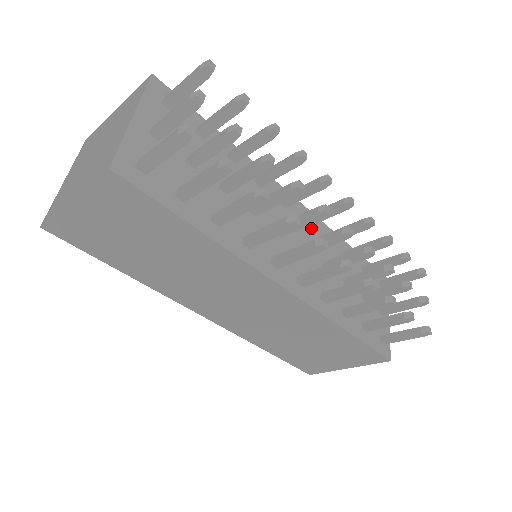
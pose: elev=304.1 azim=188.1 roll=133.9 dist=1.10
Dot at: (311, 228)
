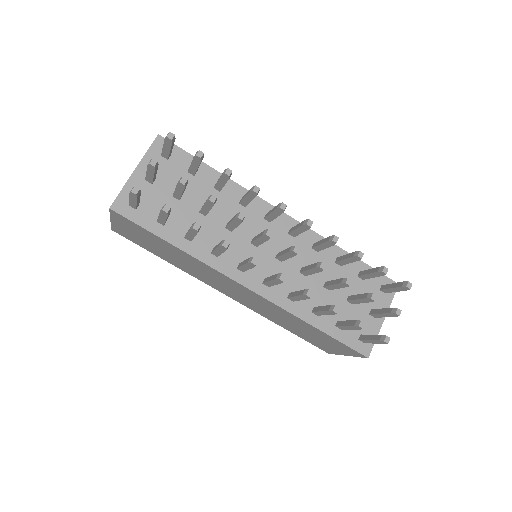
Dot at: (297, 238)
